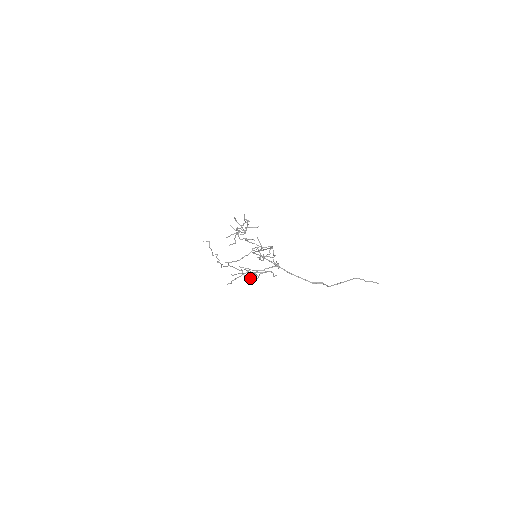
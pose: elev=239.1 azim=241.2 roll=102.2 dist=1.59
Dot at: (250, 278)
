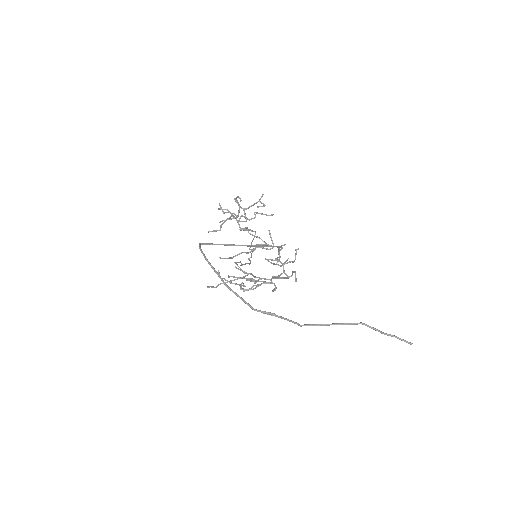
Dot at: (240, 286)
